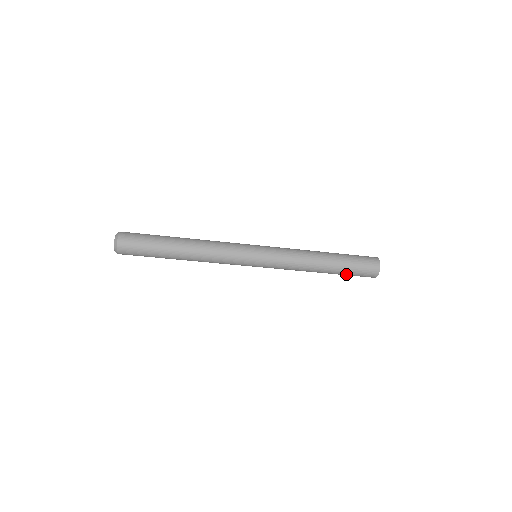
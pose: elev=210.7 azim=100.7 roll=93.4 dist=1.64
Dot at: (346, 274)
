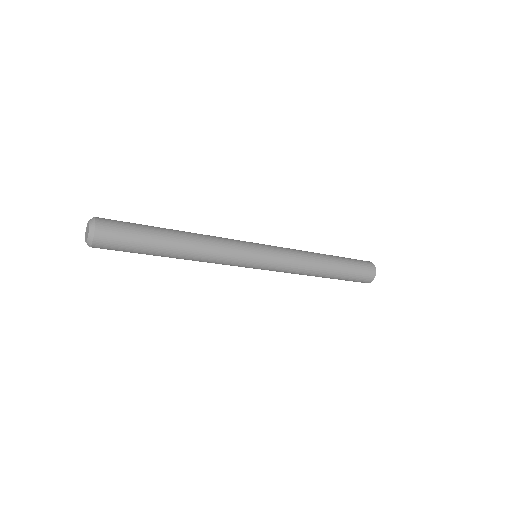
Dot at: (345, 278)
